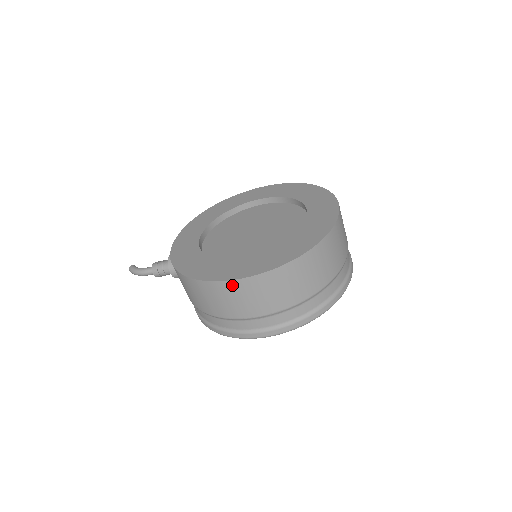
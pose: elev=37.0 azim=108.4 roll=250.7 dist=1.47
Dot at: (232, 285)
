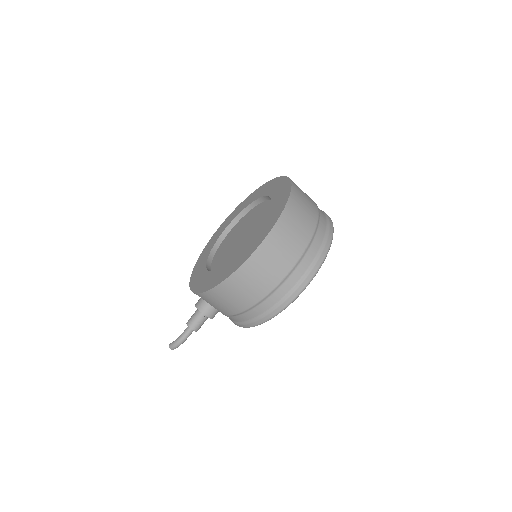
Dot at: (260, 252)
